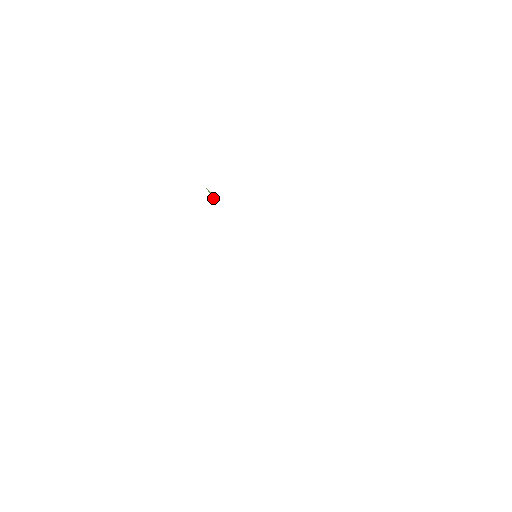
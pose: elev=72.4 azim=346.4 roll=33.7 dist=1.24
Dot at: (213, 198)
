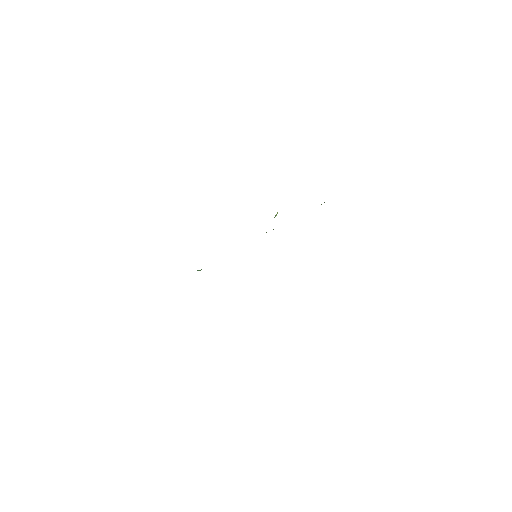
Dot at: occluded
